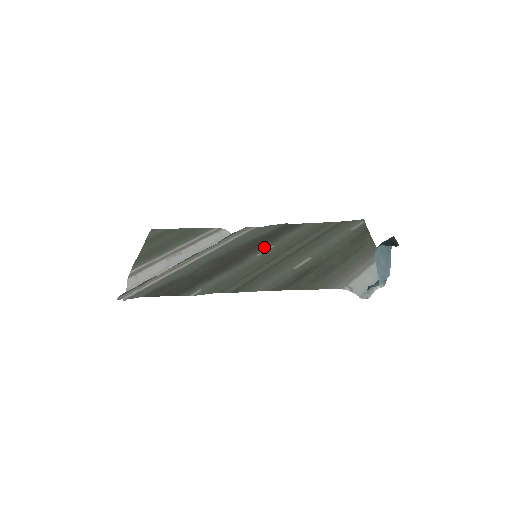
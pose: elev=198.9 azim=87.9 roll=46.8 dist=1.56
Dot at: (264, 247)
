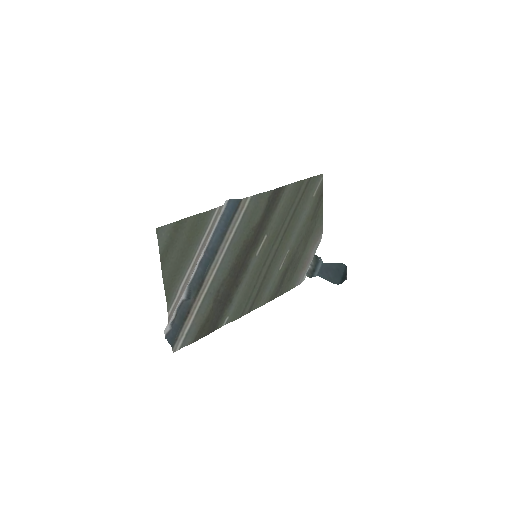
Dot at: (260, 240)
